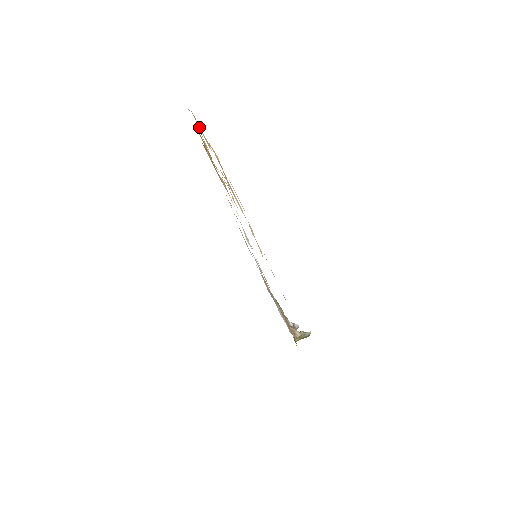
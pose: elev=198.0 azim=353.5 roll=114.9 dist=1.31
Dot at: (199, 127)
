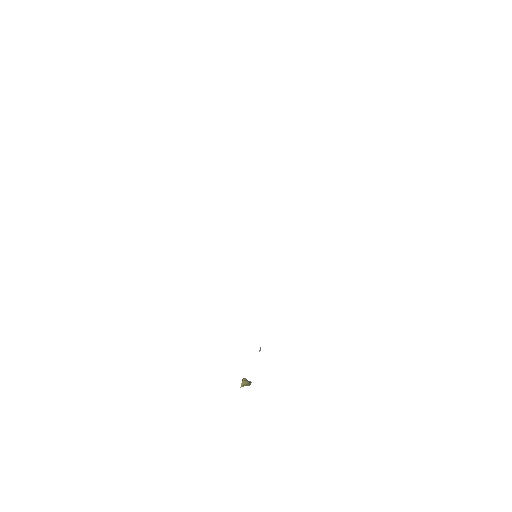
Dot at: occluded
